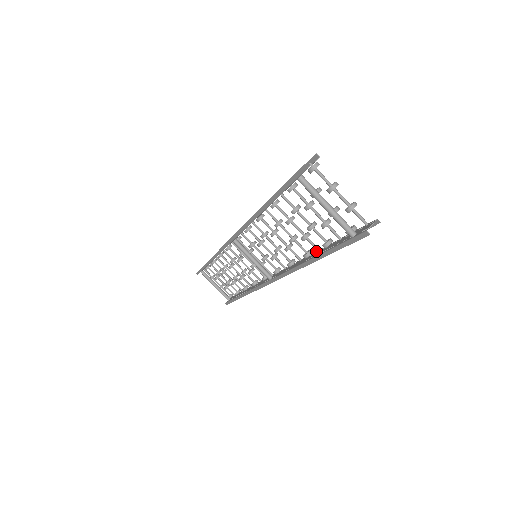
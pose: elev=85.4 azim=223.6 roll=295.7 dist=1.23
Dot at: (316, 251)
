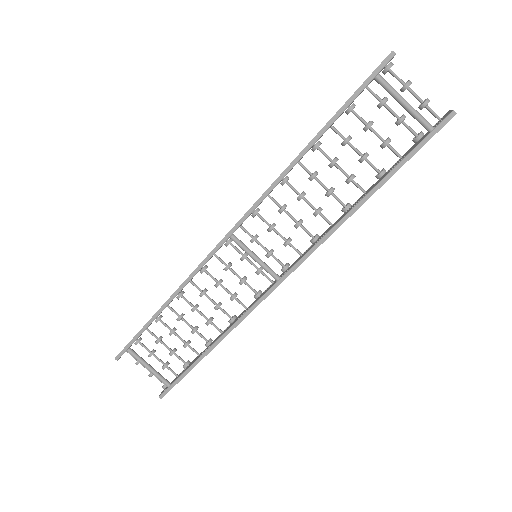
Dot at: occluded
